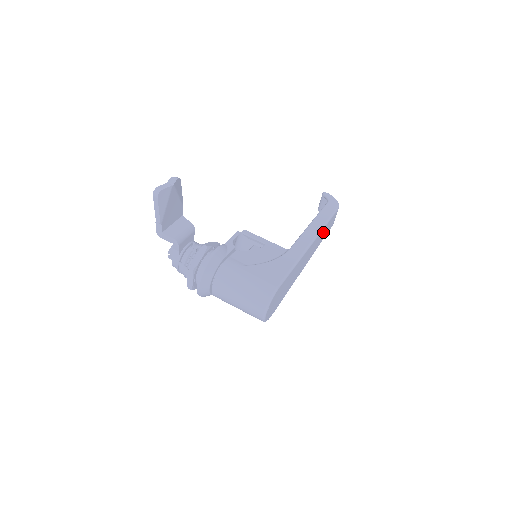
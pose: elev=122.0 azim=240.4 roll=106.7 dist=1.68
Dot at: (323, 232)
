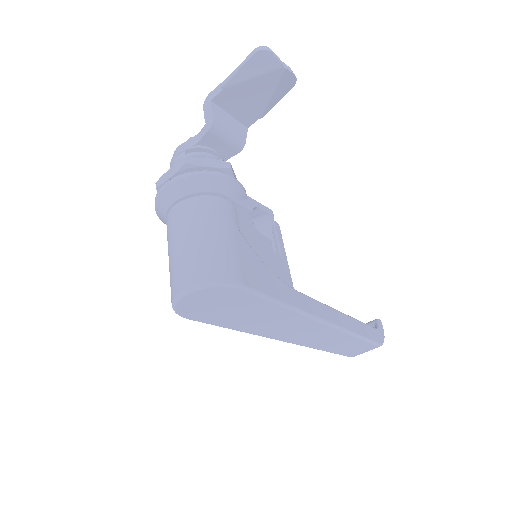
Dot at: (341, 339)
